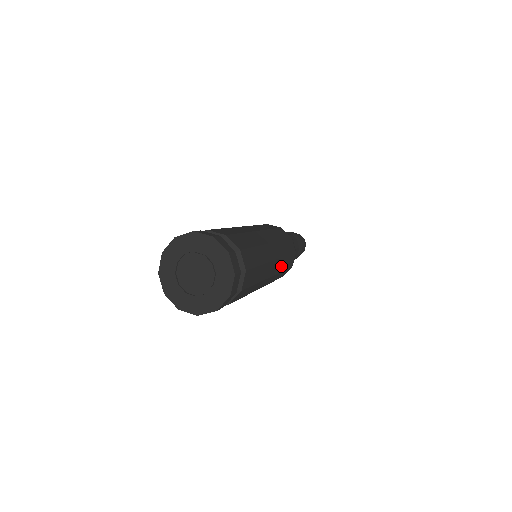
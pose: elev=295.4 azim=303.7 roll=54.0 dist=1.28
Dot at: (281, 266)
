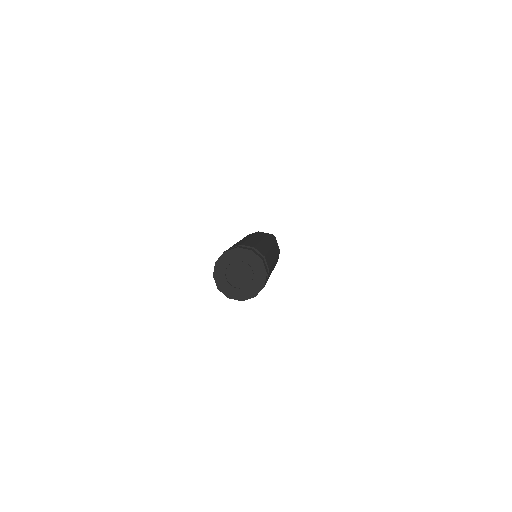
Dot at: occluded
